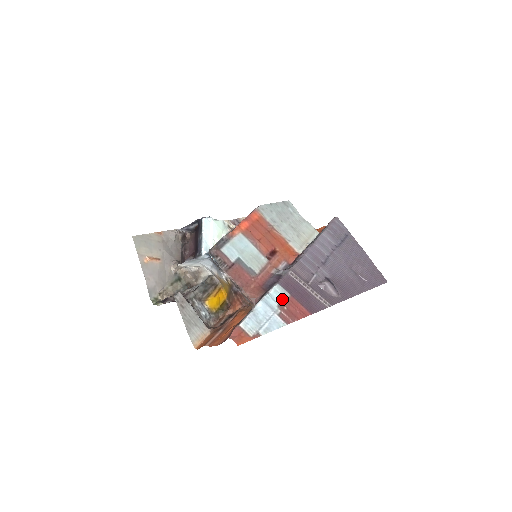
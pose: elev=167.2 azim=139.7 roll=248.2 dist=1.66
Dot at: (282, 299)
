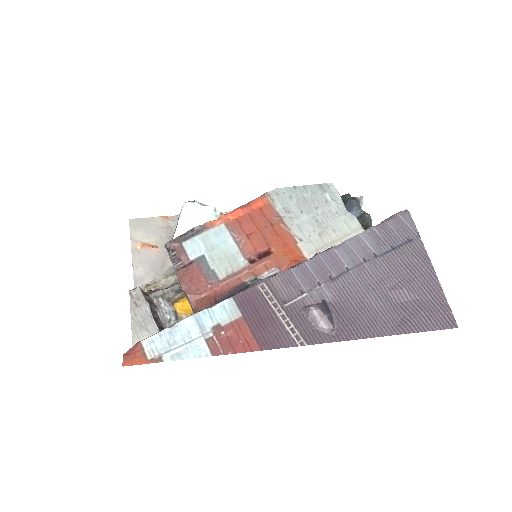
Dot at: (225, 319)
